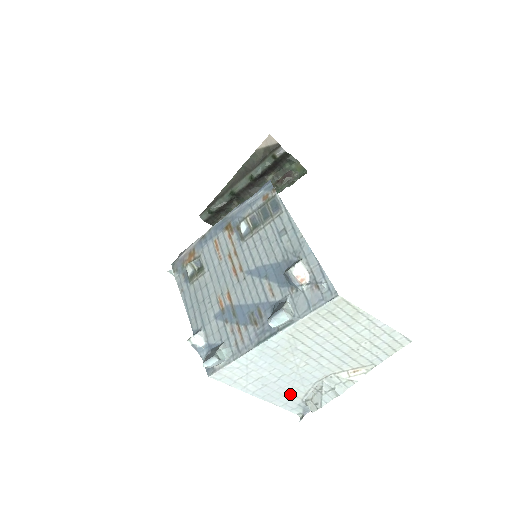
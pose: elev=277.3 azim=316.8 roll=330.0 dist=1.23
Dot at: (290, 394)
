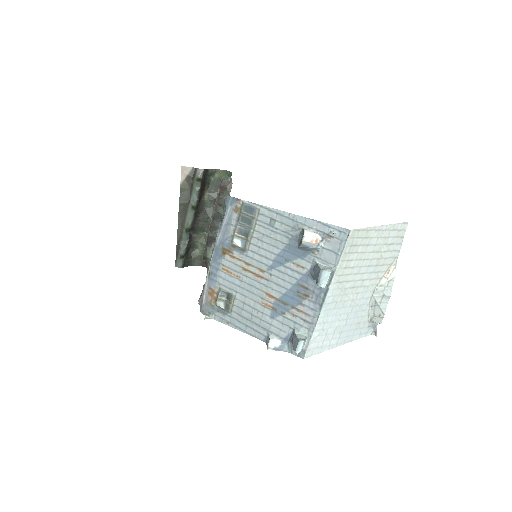
Dot at: (359, 324)
